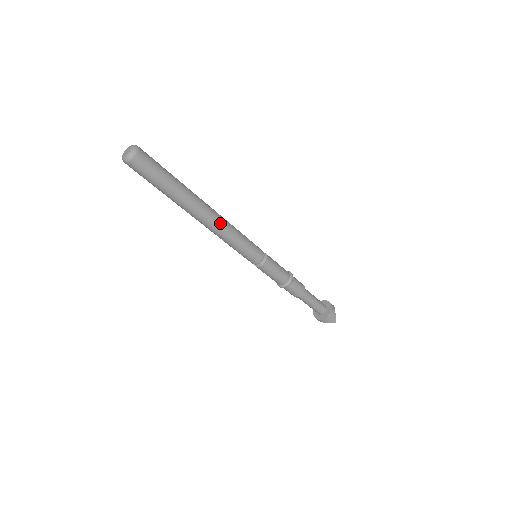
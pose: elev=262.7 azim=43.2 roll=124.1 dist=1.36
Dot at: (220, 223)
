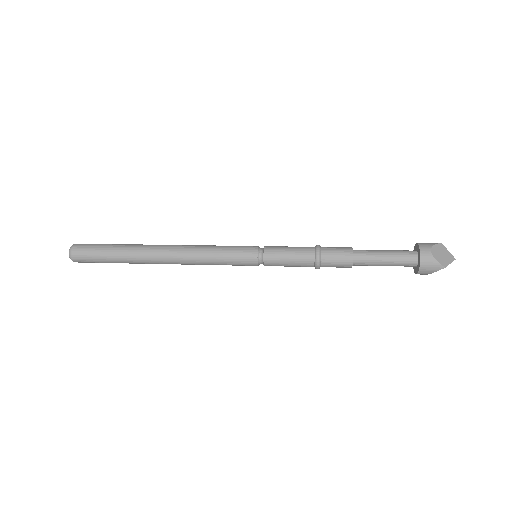
Dot at: (181, 256)
